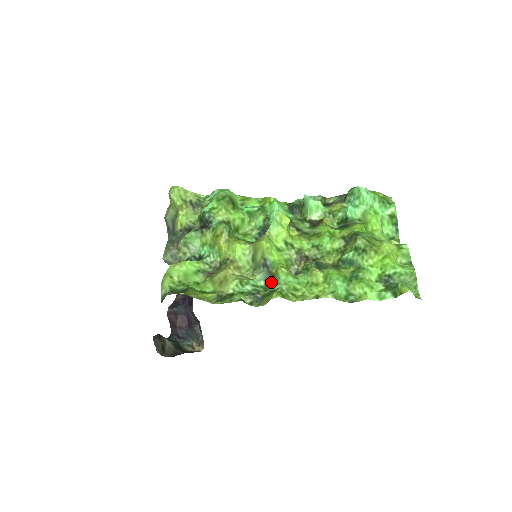
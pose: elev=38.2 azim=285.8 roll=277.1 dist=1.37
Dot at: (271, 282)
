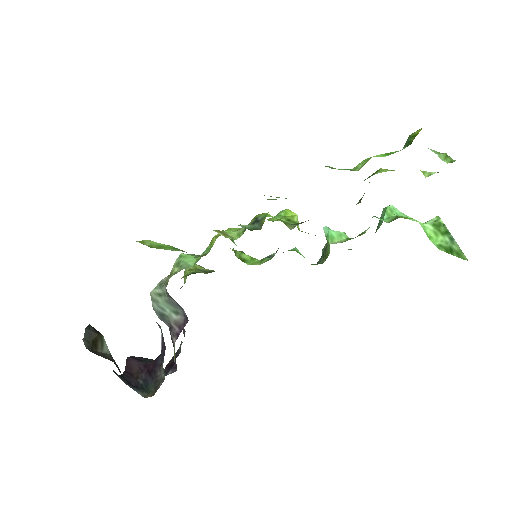
Dot at: (259, 228)
